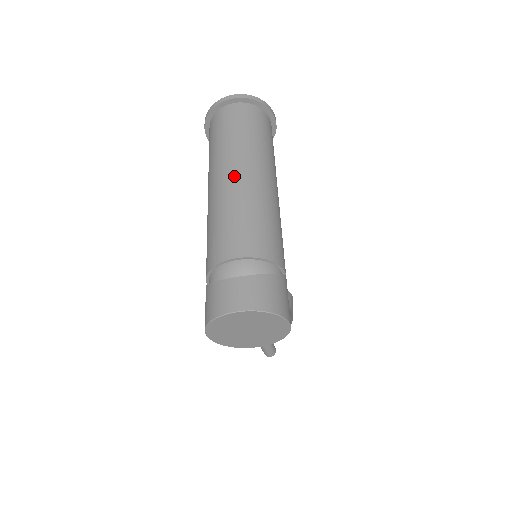
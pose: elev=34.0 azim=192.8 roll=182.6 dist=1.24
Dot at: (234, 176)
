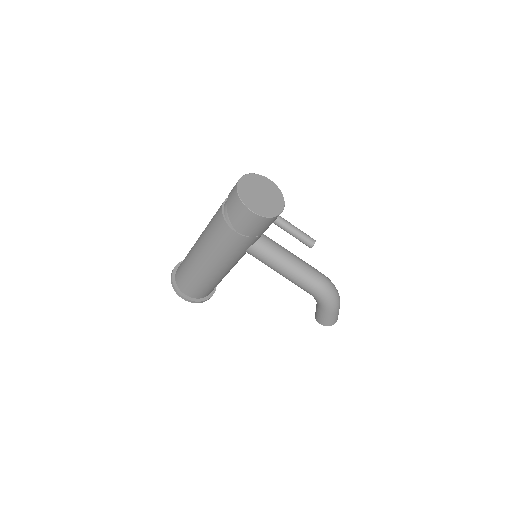
Dot at: occluded
